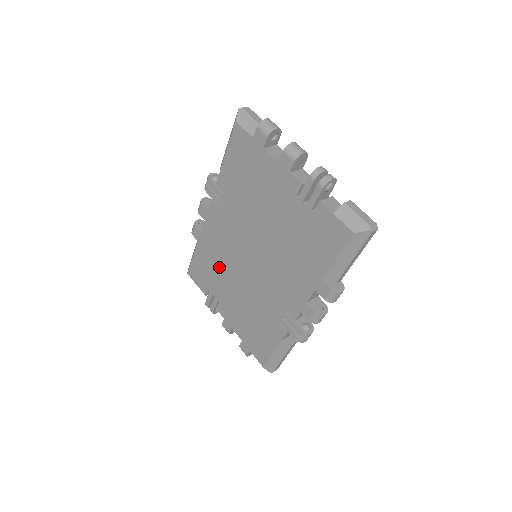
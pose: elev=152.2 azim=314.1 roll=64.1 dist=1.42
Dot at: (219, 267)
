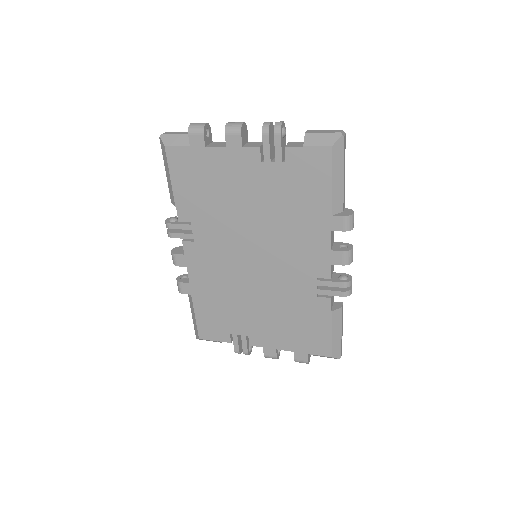
Dot at: (228, 299)
